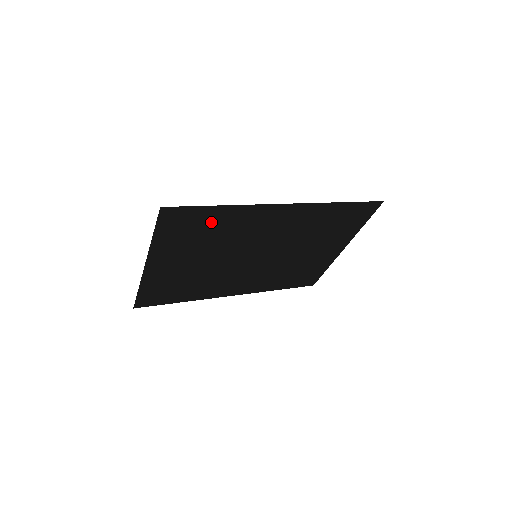
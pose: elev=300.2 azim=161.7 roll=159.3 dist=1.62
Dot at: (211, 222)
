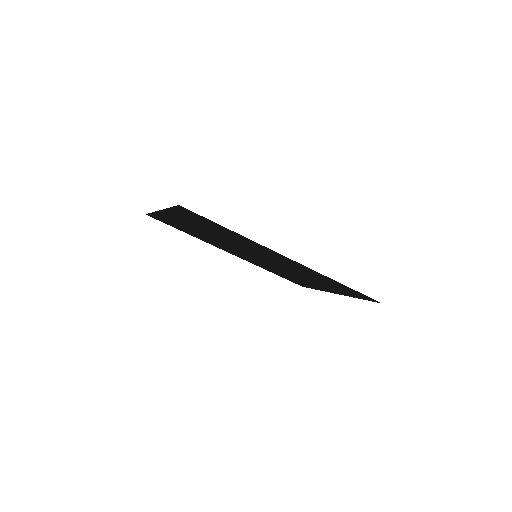
Dot at: (221, 229)
